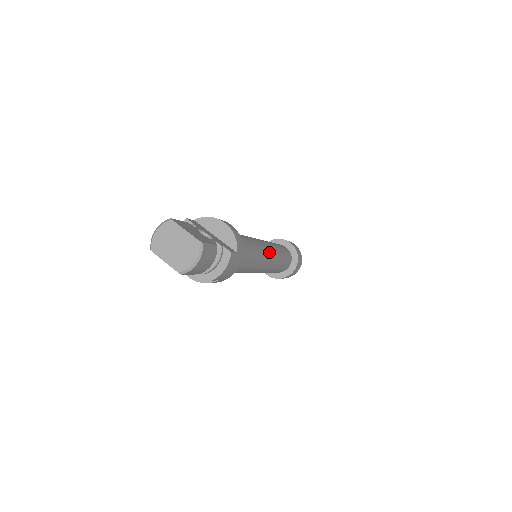
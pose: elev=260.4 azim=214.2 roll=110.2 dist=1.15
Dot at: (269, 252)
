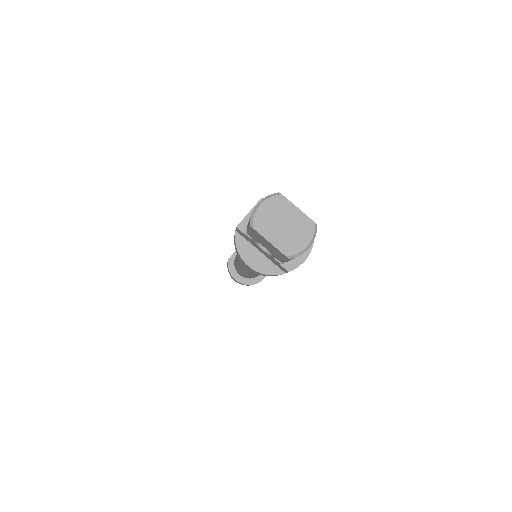
Dot at: occluded
